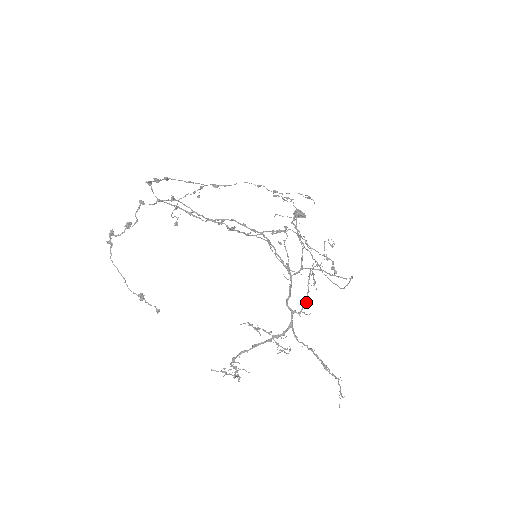
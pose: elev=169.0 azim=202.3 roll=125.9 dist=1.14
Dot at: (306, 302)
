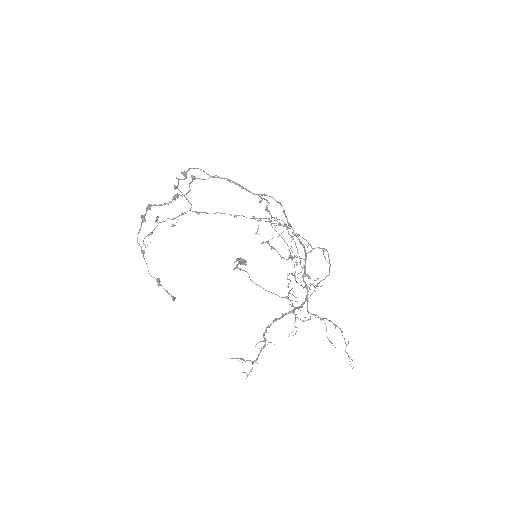
Dot at: occluded
